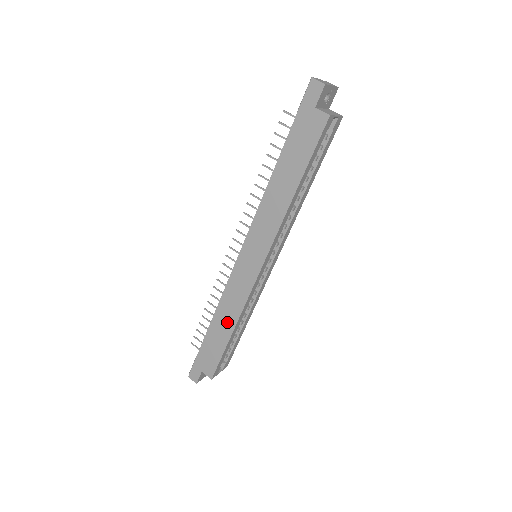
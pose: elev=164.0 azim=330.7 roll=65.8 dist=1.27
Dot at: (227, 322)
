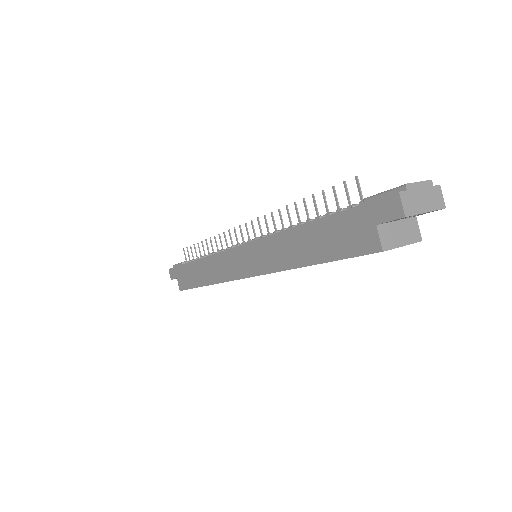
Dot at: (205, 275)
